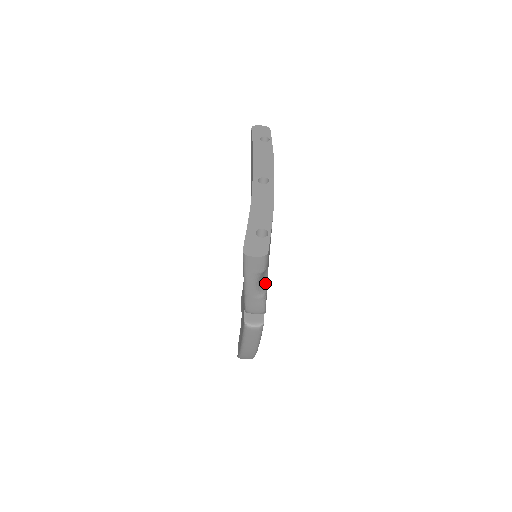
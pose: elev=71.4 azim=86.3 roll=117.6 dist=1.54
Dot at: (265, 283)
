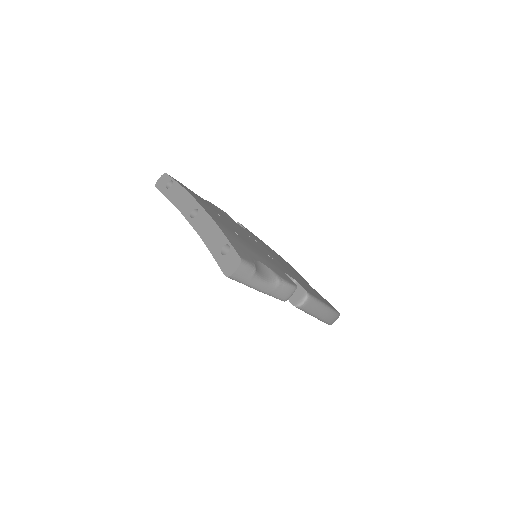
Dot at: (270, 272)
